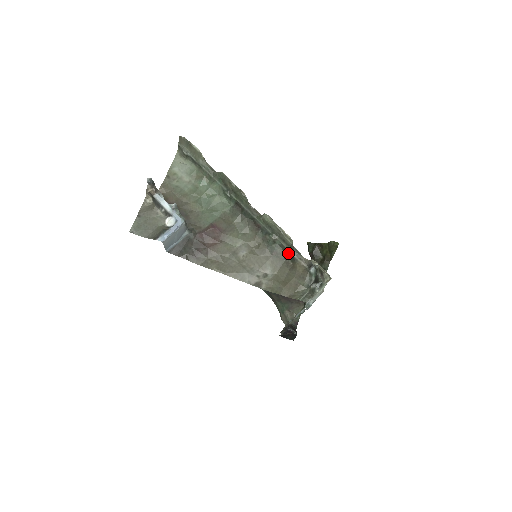
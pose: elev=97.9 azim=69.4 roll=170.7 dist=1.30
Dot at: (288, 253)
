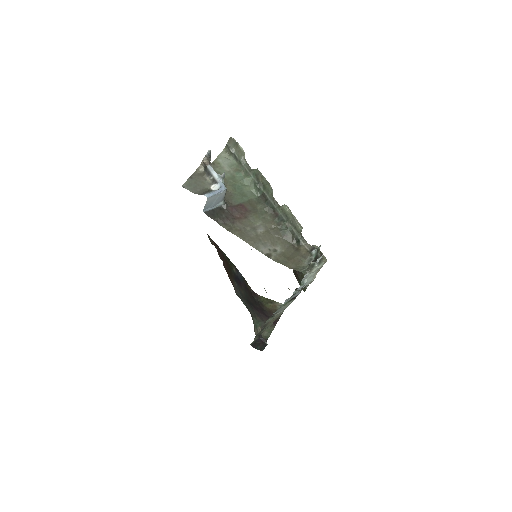
Dot at: (296, 238)
